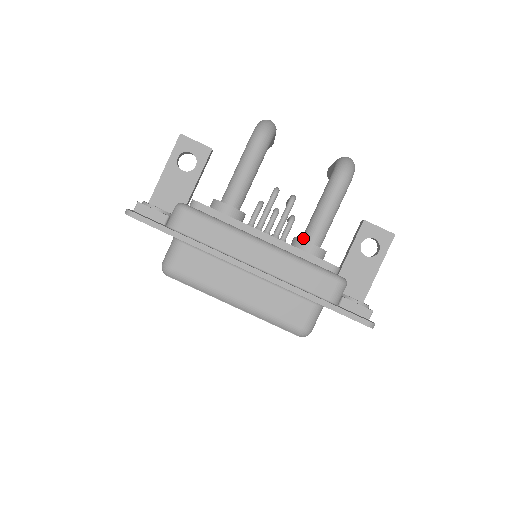
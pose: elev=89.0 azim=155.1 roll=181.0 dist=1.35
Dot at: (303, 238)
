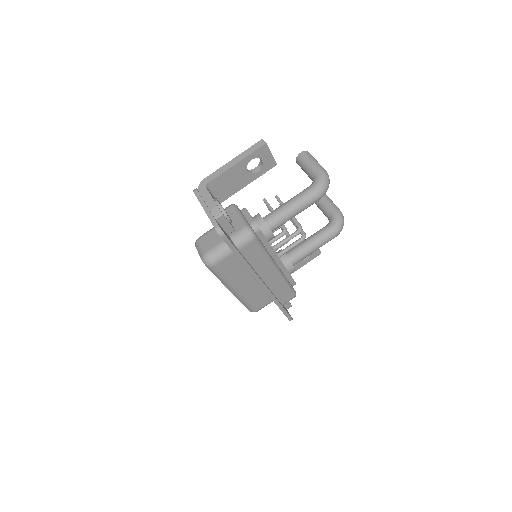
Dot at: (290, 258)
